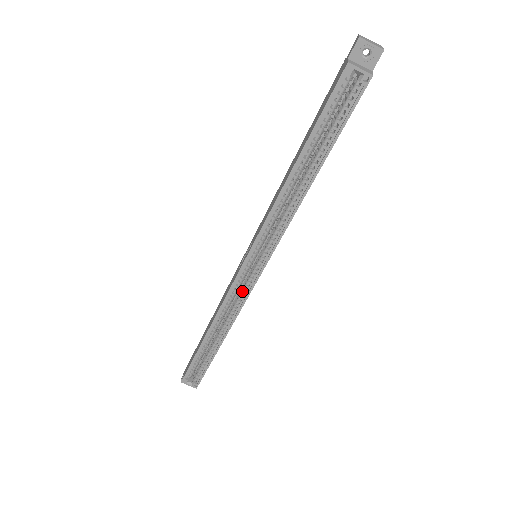
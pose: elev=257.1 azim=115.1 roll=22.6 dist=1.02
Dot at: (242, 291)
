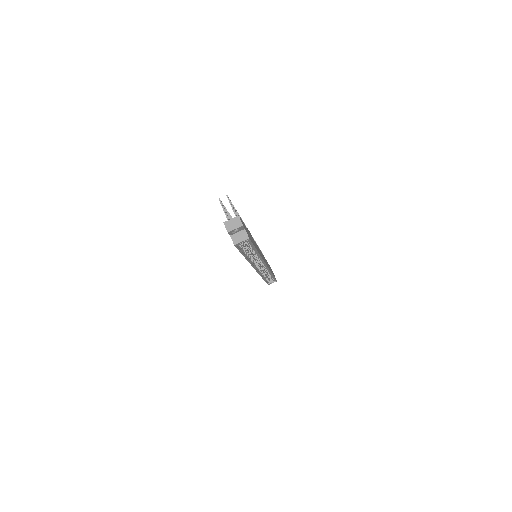
Dot at: (264, 269)
